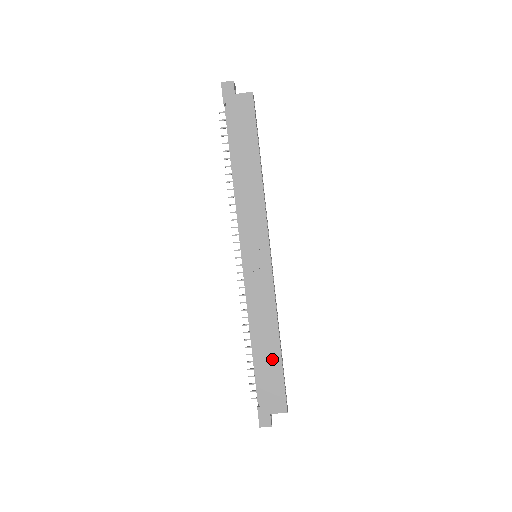
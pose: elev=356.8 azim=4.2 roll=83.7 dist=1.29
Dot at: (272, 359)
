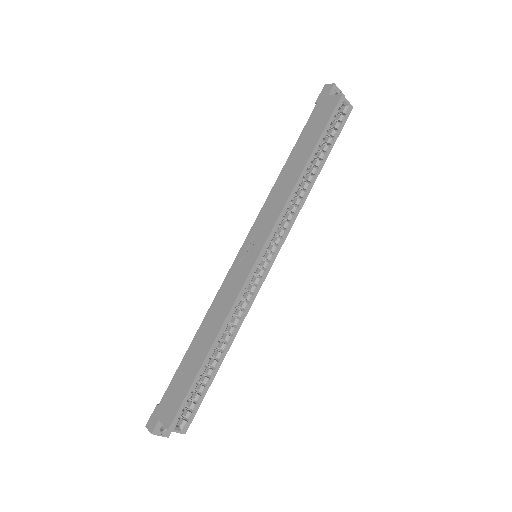
Dot at: (195, 363)
